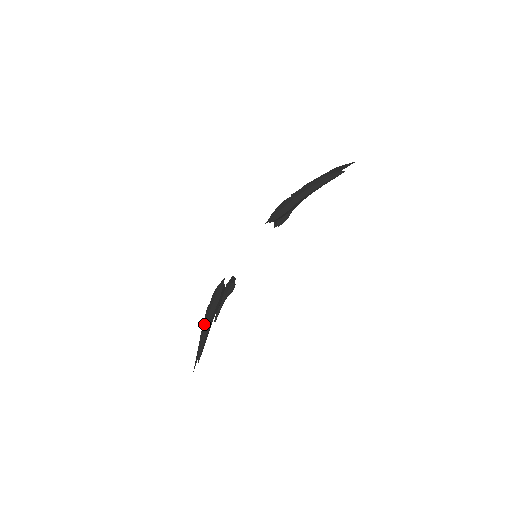
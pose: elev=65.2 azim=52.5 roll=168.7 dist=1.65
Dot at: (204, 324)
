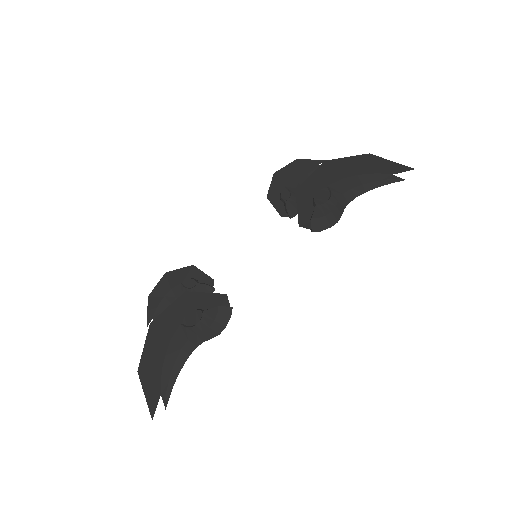
Dot at: (174, 352)
